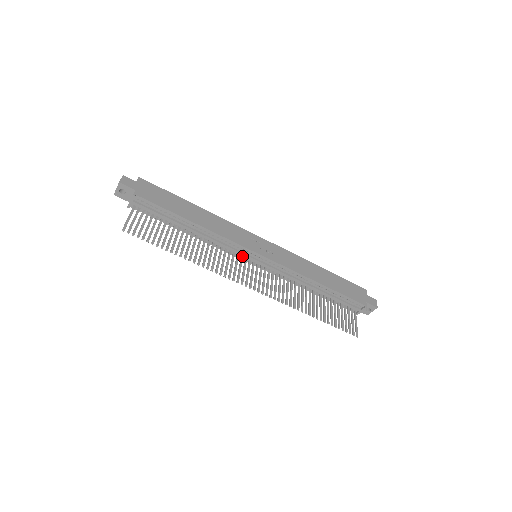
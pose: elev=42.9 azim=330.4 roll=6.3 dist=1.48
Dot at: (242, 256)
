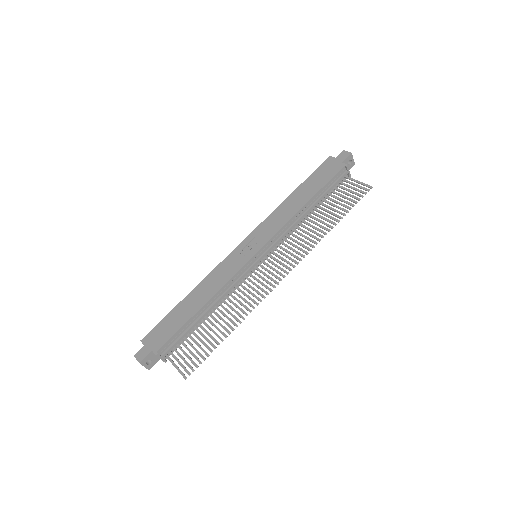
Dot at: (251, 270)
